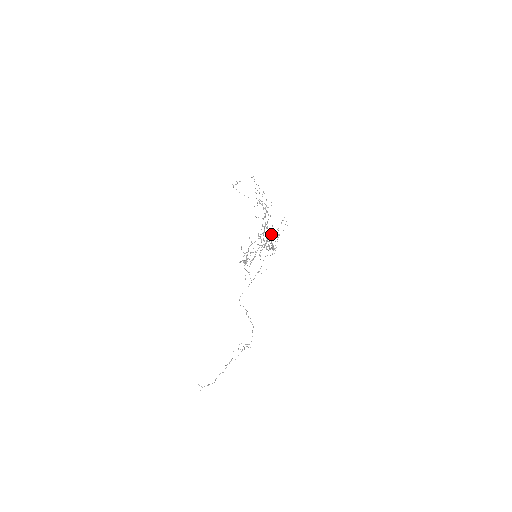
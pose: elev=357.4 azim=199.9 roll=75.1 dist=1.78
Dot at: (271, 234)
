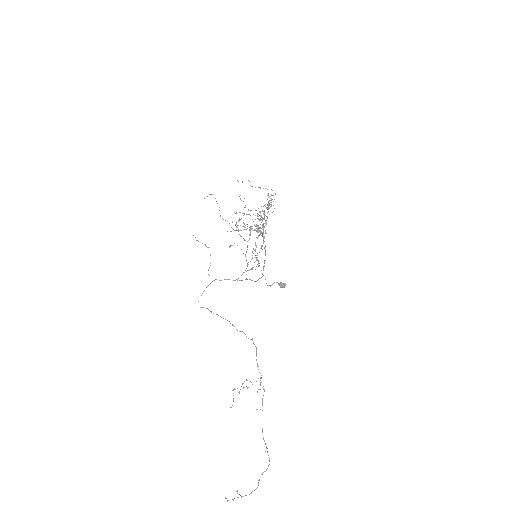
Dot at: (249, 214)
